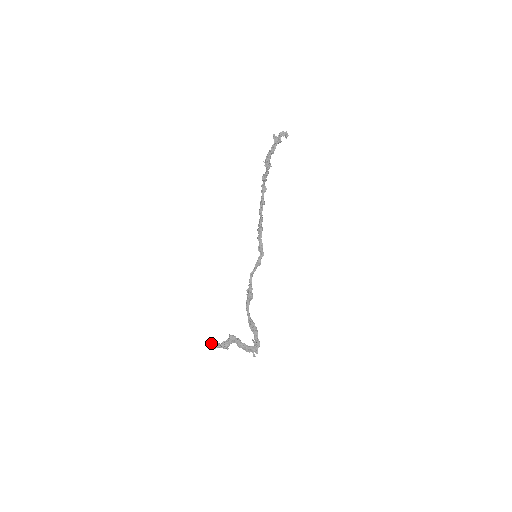
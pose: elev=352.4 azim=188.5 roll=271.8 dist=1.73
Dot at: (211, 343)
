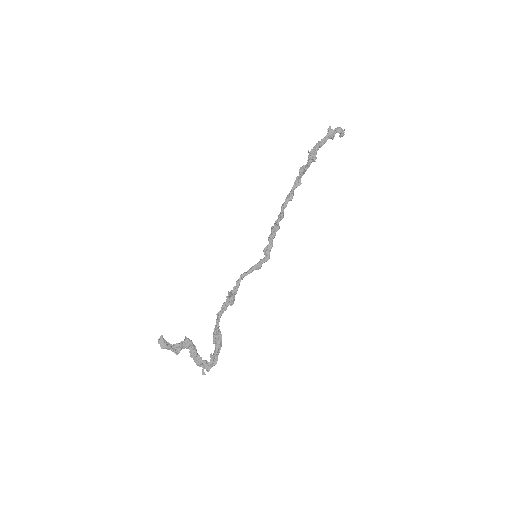
Dot at: (161, 340)
